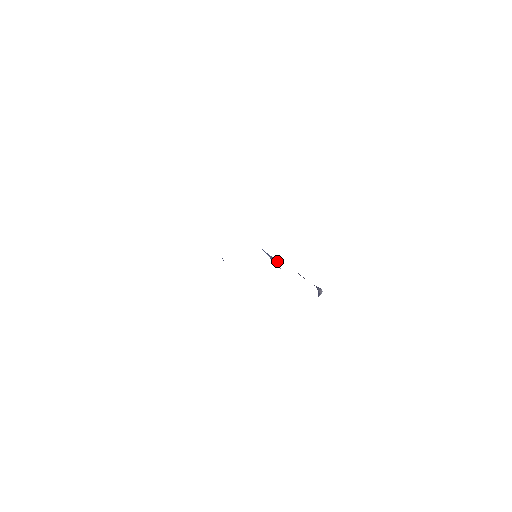
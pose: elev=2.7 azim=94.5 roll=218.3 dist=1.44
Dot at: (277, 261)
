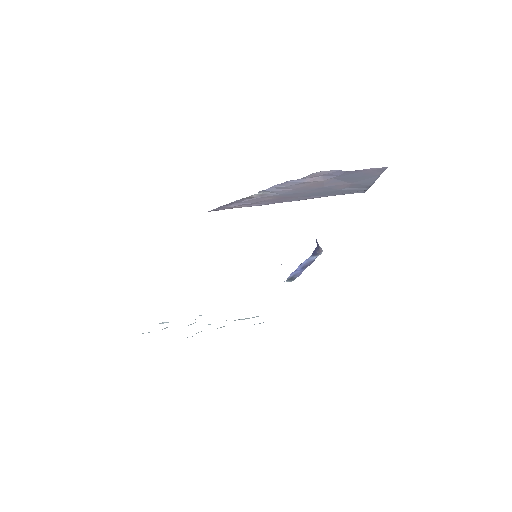
Dot at: occluded
